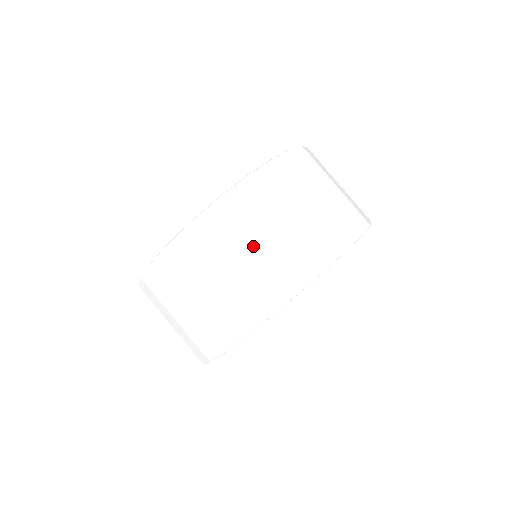
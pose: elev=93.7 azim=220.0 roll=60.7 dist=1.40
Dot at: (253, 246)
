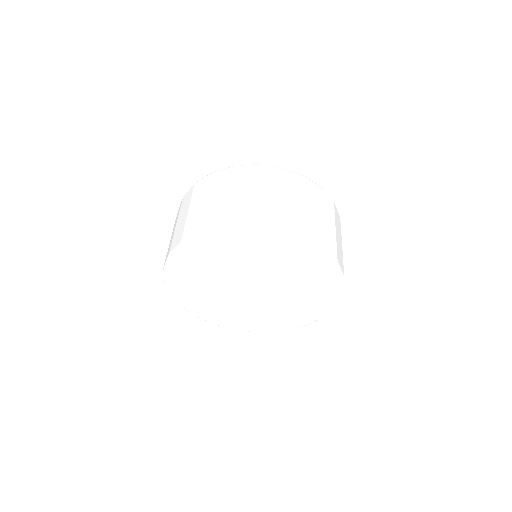
Dot at: (302, 202)
